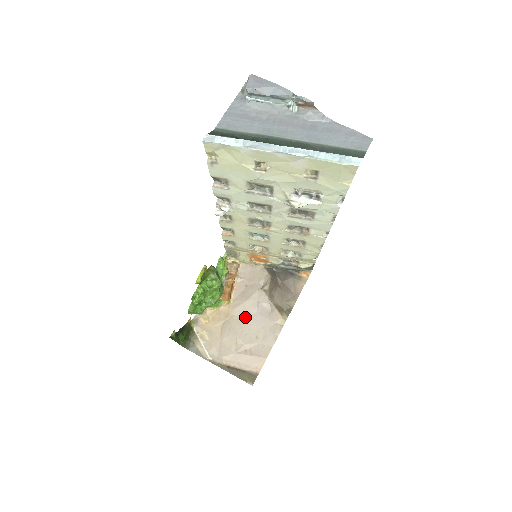
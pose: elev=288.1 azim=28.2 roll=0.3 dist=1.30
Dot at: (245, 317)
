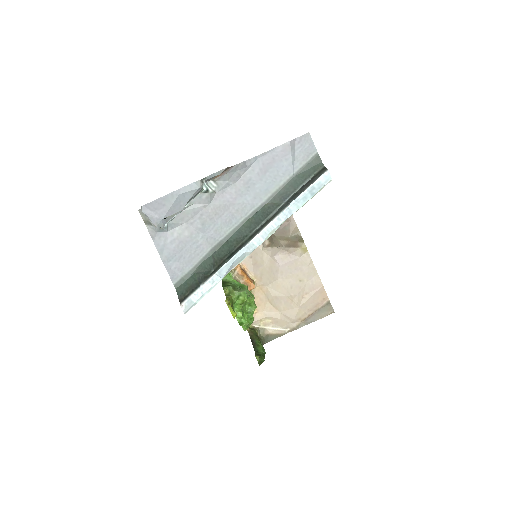
Dot at: (276, 278)
